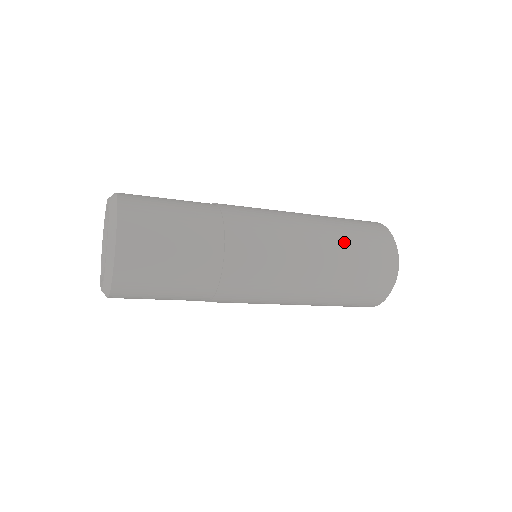
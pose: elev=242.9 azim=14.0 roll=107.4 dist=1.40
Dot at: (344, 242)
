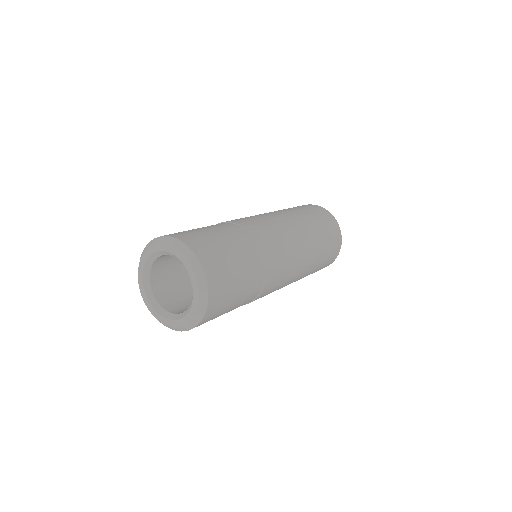
Dot at: (292, 210)
